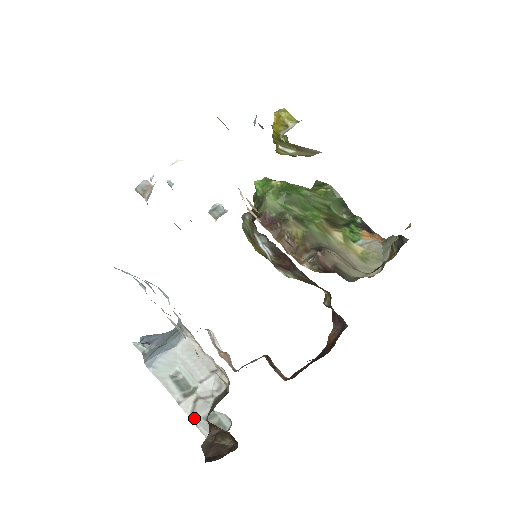
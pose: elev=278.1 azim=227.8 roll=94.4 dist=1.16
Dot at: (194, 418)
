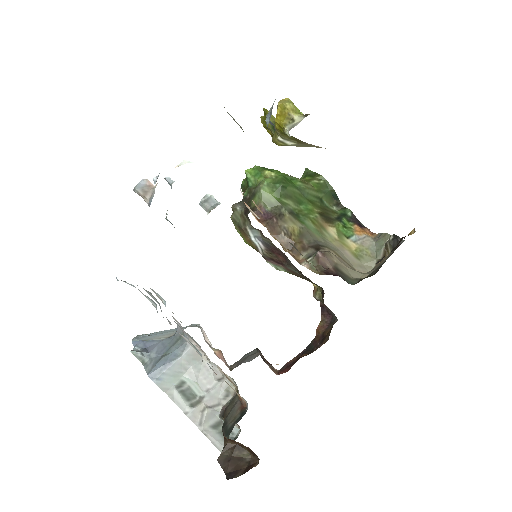
Dot at: (202, 428)
